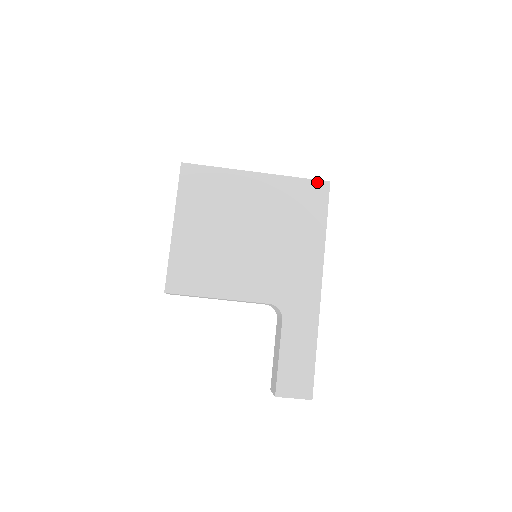
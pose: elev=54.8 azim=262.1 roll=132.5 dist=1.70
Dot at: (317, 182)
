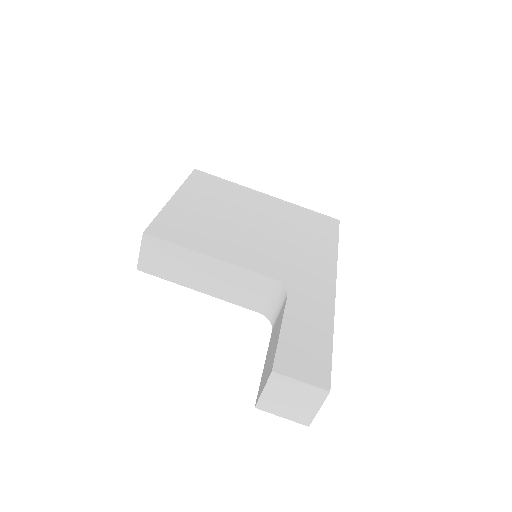
Dot at: (327, 217)
